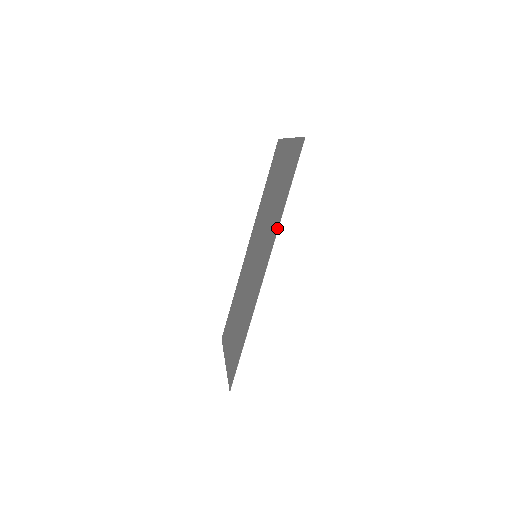
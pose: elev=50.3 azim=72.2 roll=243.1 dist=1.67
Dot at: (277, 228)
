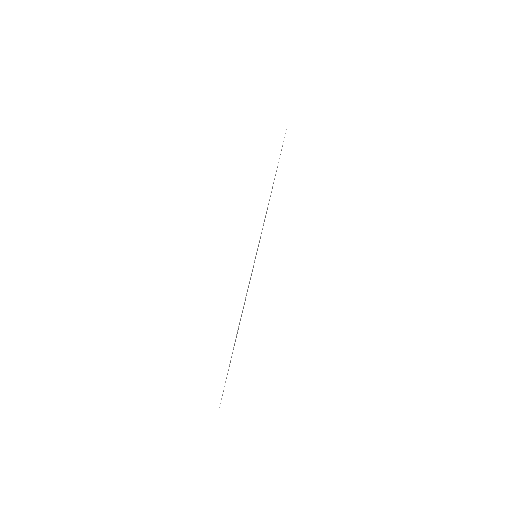
Dot at: occluded
